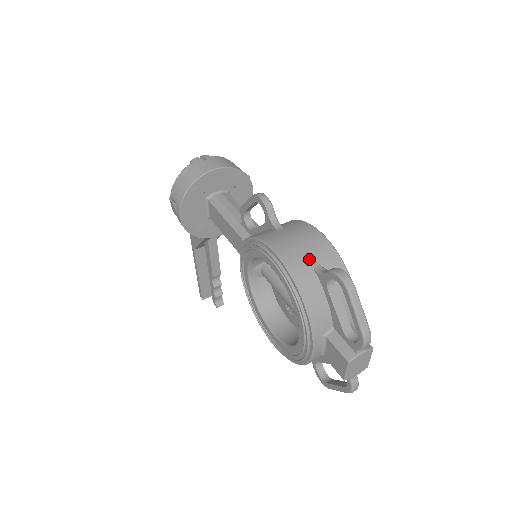
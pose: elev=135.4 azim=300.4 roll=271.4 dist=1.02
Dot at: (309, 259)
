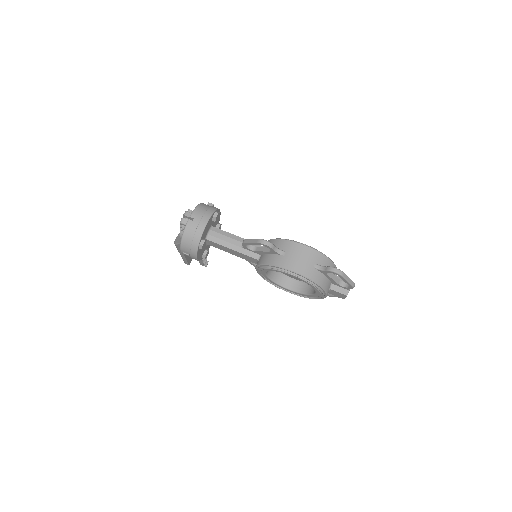
Dot at: (311, 265)
